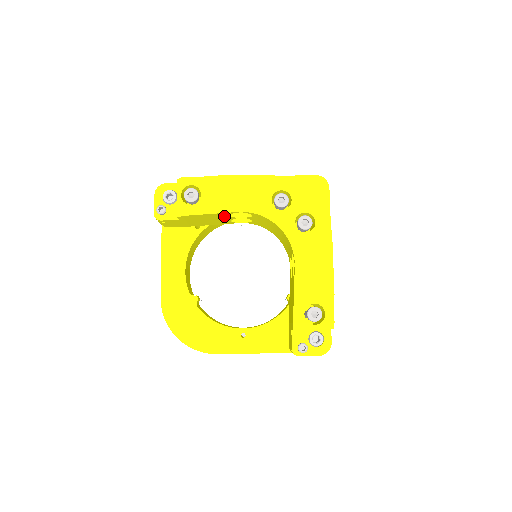
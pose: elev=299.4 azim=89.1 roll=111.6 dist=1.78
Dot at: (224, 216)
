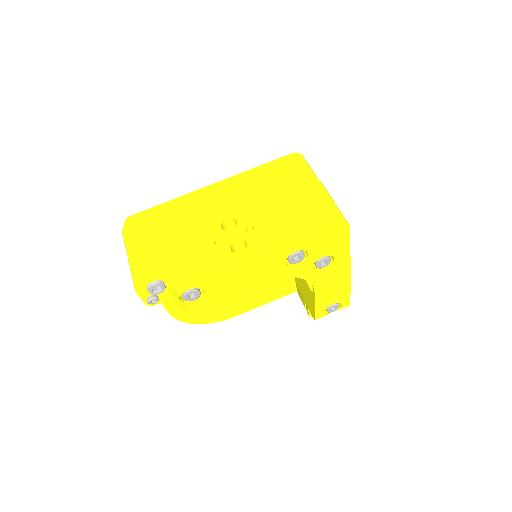
Dot at: occluded
